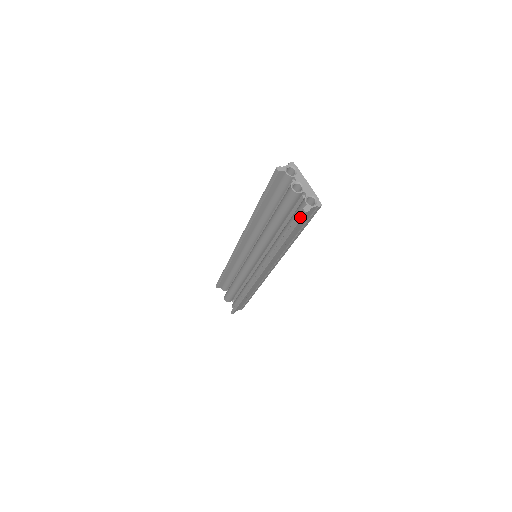
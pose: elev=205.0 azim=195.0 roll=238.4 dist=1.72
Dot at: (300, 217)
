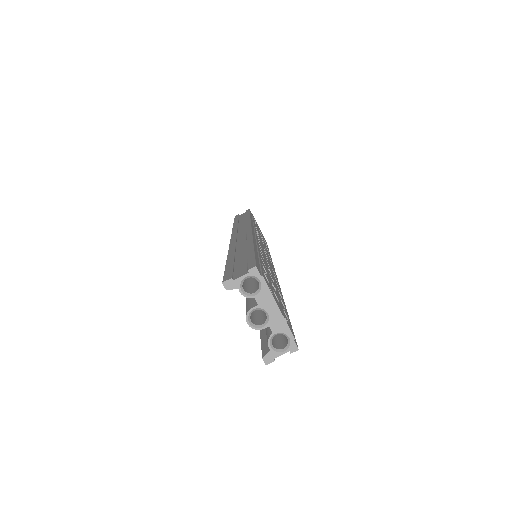
Dot at: occluded
